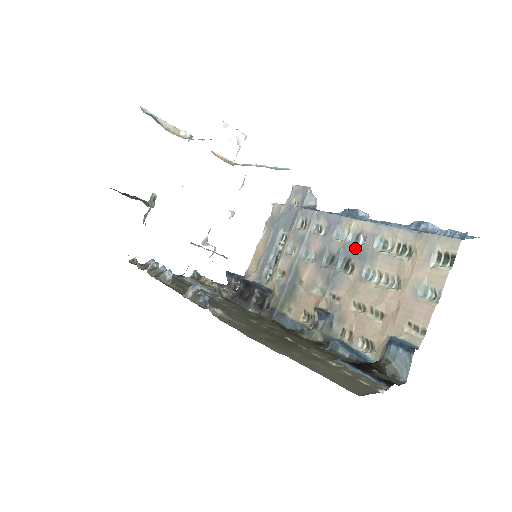
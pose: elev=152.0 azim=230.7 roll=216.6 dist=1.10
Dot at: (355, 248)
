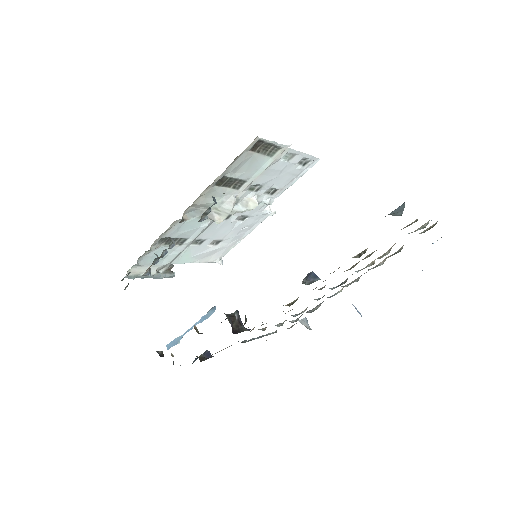
Dot at: occluded
